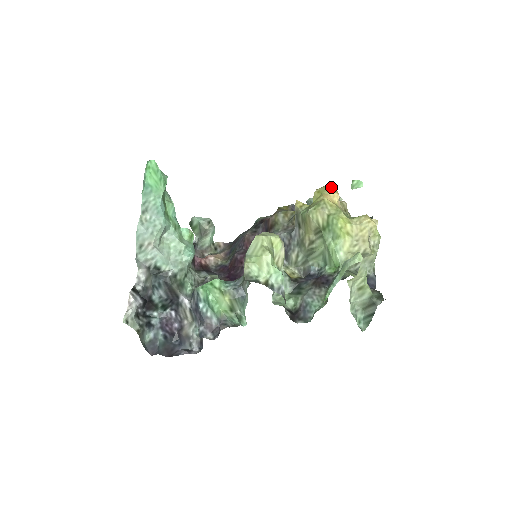
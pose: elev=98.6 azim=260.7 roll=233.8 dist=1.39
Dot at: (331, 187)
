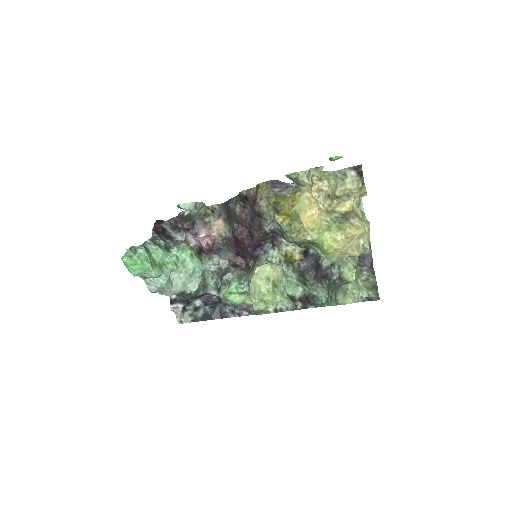
Dot at: (307, 201)
